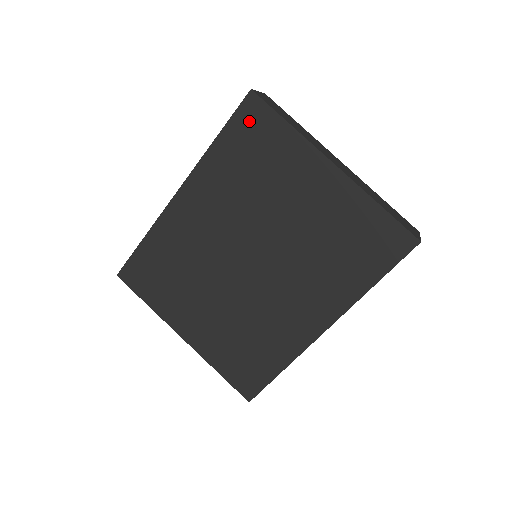
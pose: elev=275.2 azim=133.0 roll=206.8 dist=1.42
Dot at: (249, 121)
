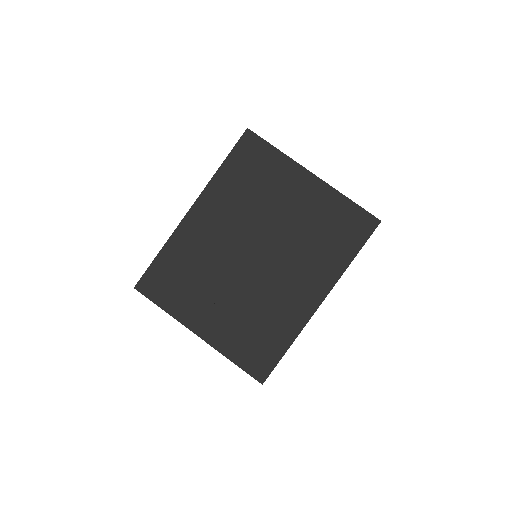
Dot at: (247, 150)
